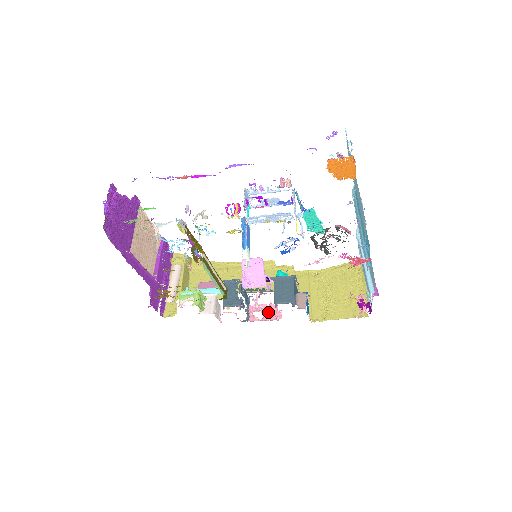
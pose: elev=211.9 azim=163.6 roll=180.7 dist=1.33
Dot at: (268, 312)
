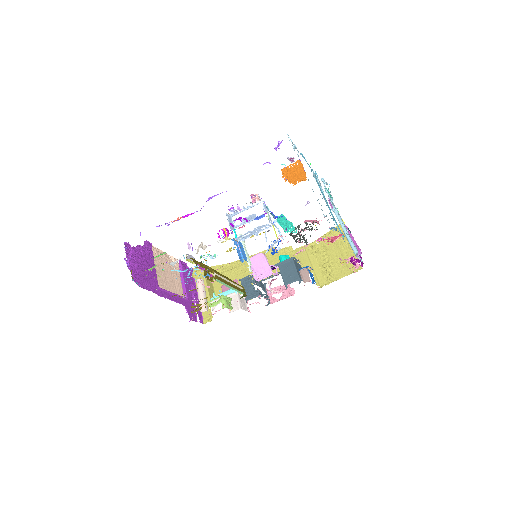
Dot at: (283, 291)
